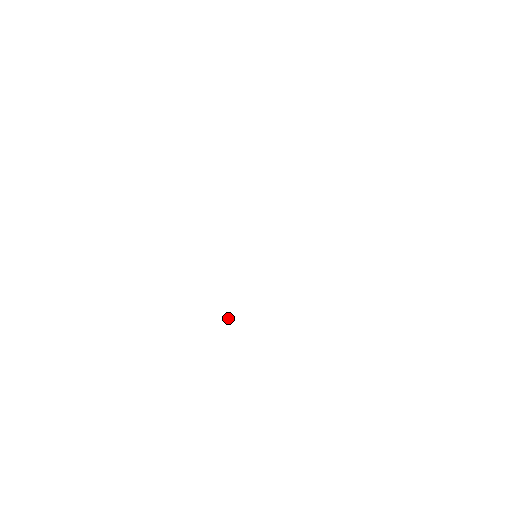
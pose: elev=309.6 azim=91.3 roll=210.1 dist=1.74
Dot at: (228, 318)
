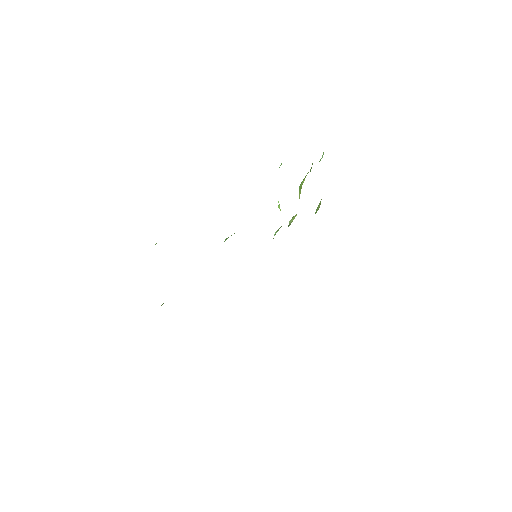
Dot at: occluded
